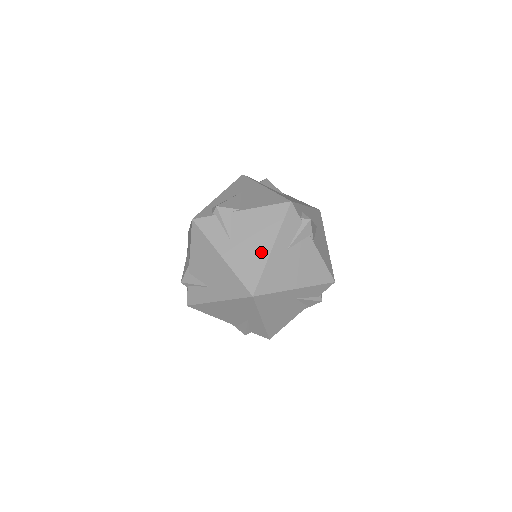
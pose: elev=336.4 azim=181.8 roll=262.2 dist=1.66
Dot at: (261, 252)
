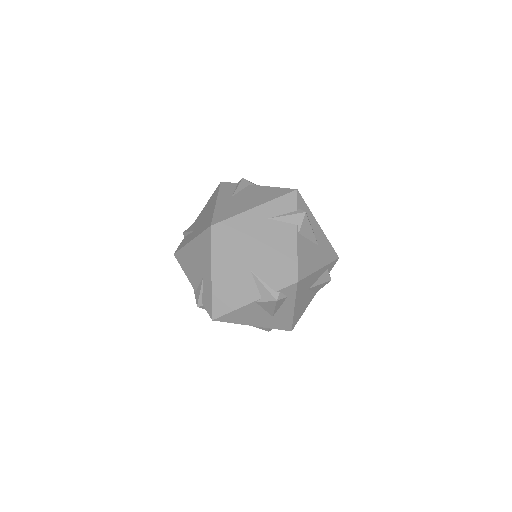
Dot at: (211, 211)
